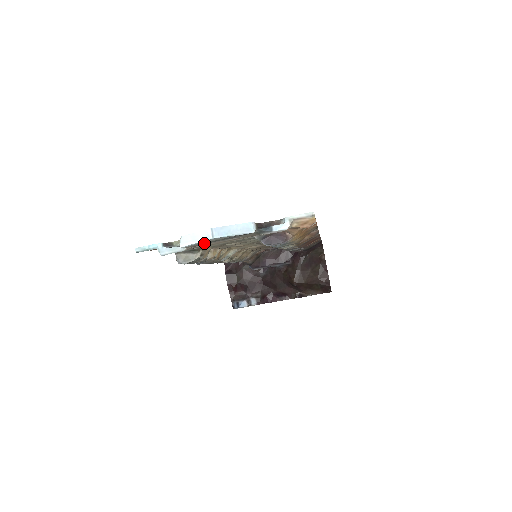
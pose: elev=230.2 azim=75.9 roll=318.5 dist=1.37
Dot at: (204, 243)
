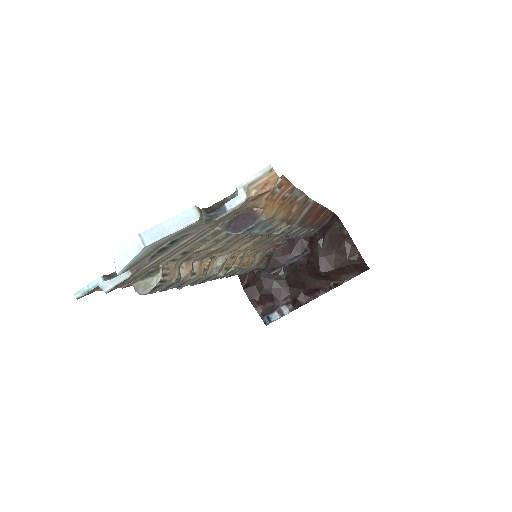
Dot at: (150, 258)
